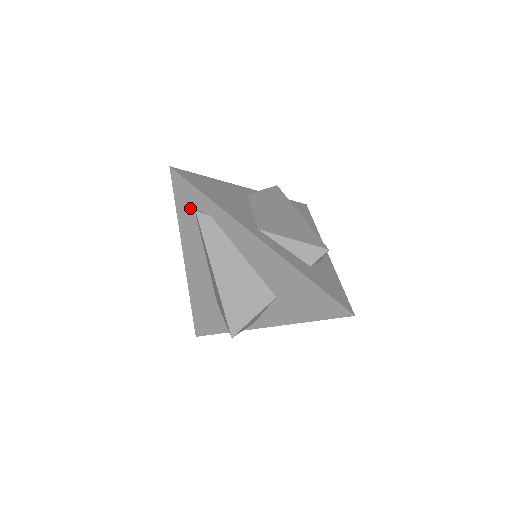
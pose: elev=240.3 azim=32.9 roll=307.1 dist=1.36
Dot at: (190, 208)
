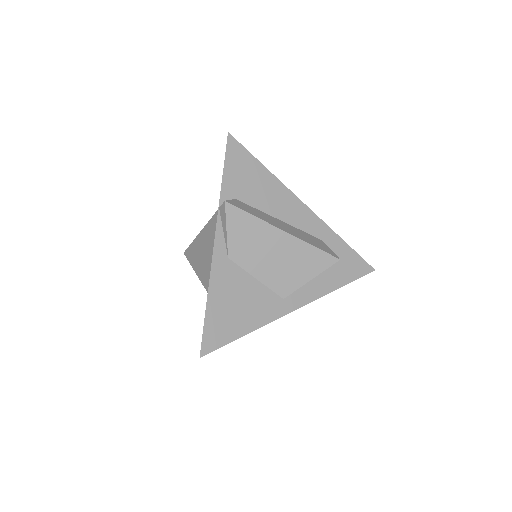
Dot at: occluded
